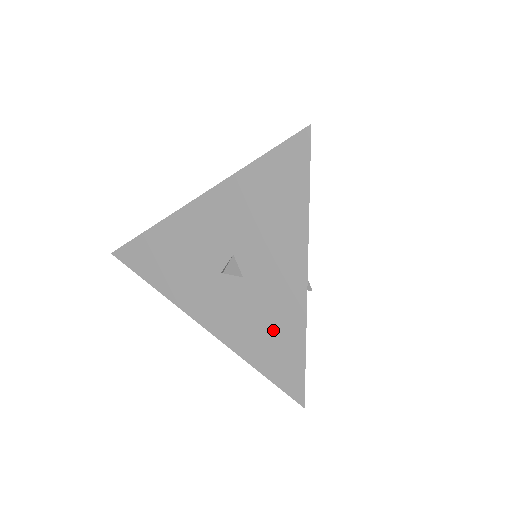
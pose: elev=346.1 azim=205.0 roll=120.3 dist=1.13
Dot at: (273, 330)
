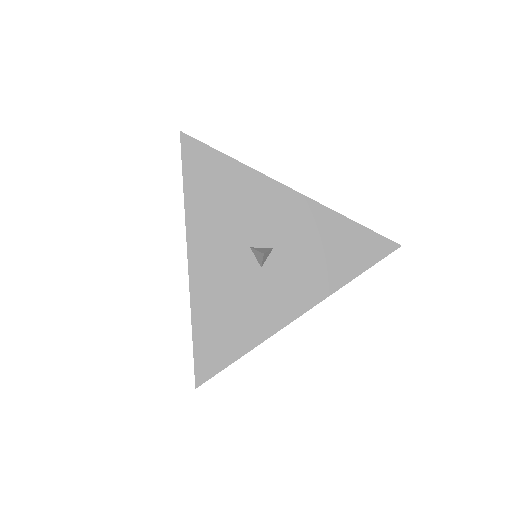
Dot at: (239, 319)
